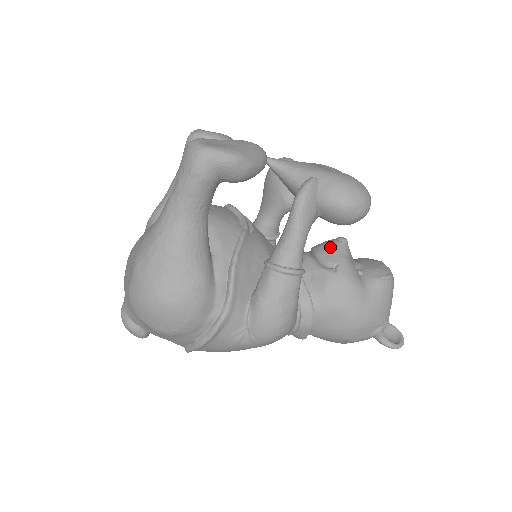
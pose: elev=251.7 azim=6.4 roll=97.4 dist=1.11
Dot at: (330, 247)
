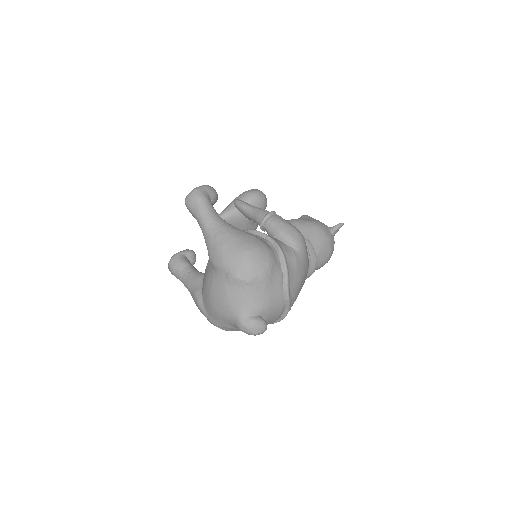
Dot at: occluded
